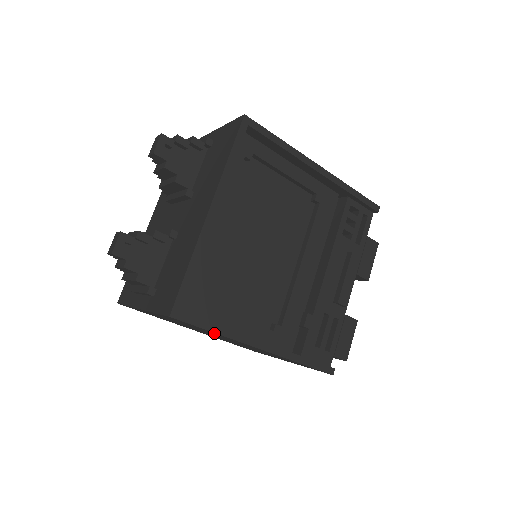
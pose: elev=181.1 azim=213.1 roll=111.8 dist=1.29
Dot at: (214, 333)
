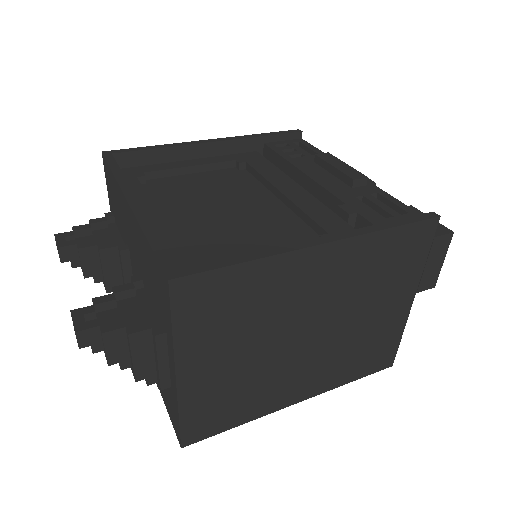
Dot at: (255, 278)
